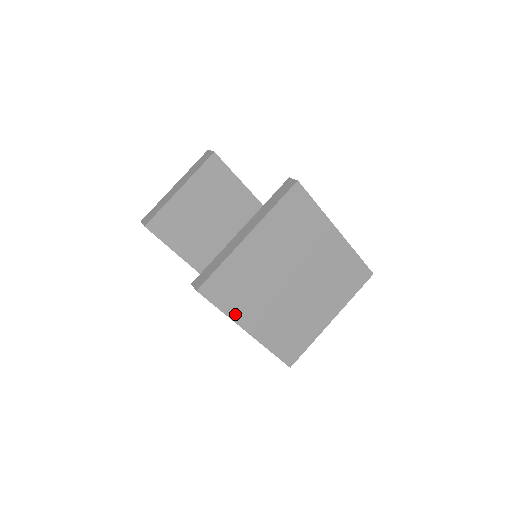
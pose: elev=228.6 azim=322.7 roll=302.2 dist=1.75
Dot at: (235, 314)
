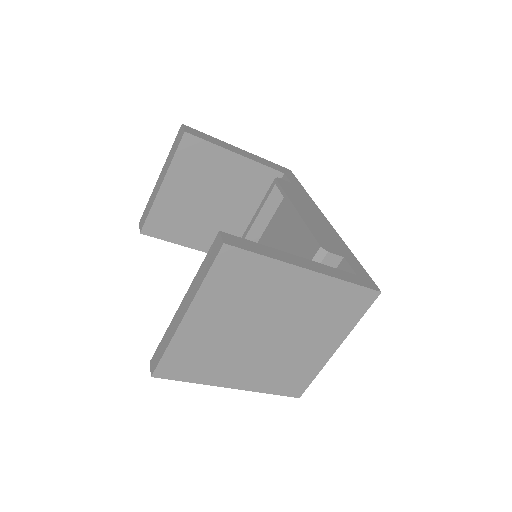
Dot at: (208, 380)
